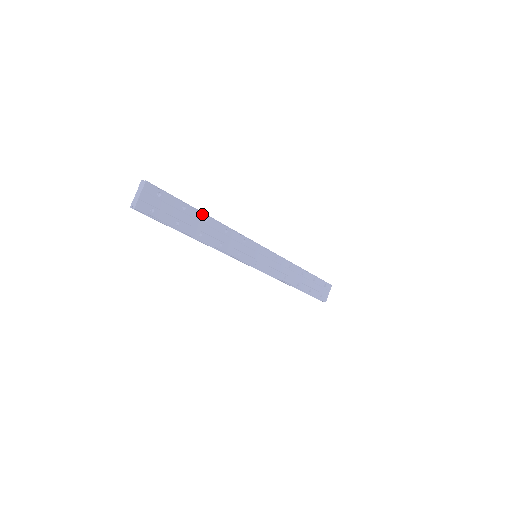
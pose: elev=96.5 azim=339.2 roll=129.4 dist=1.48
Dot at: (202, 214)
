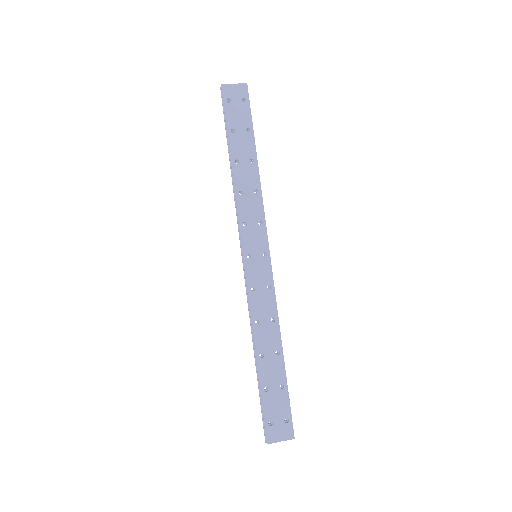
Dot at: (255, 153)
